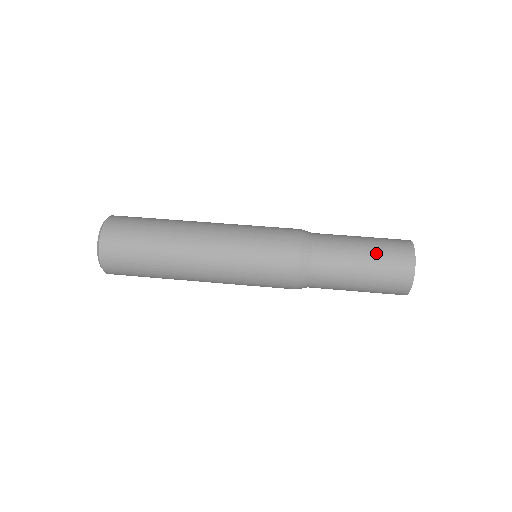
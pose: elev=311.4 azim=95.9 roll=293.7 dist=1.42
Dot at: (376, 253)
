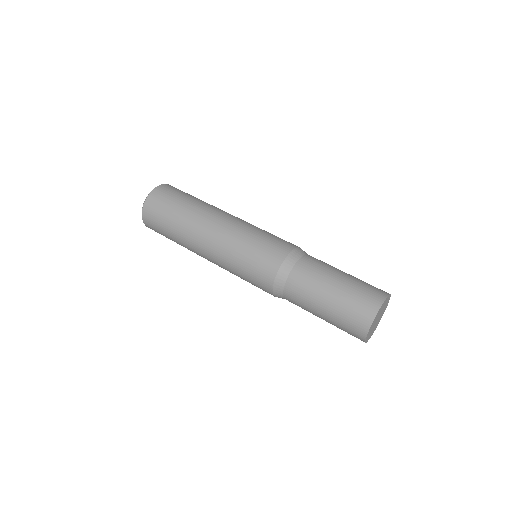
Dot at: (334, 316)
